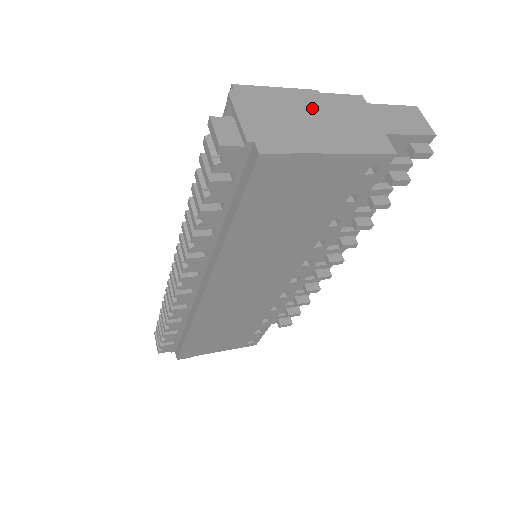
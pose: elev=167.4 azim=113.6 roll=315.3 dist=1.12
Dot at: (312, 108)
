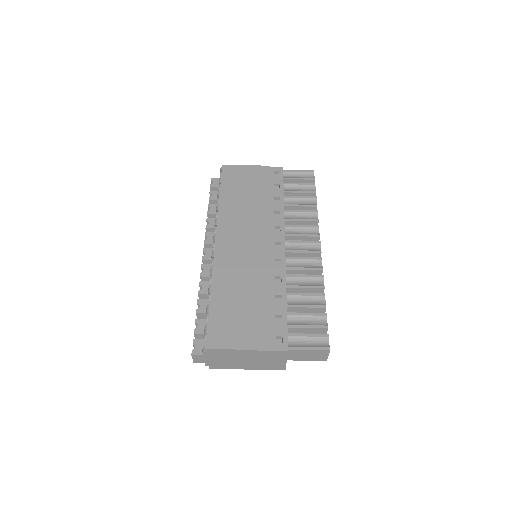
Dot at: (248, 357)
